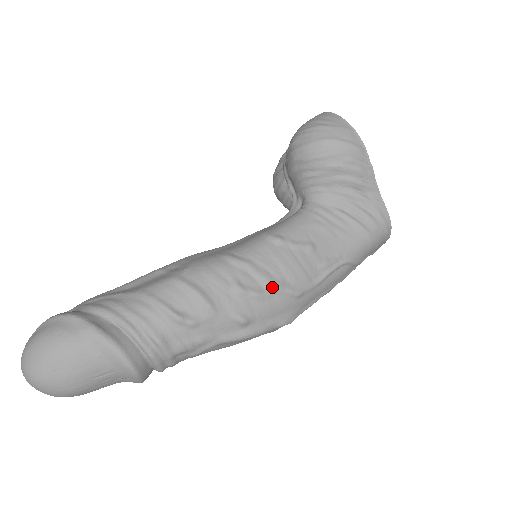
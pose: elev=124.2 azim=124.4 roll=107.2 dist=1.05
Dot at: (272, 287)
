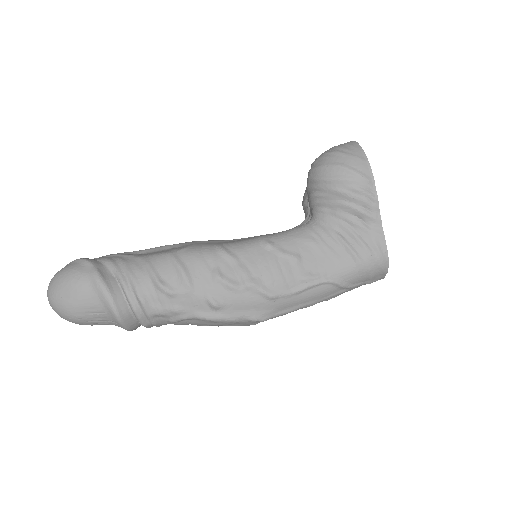
Dot at: (247, 283)
